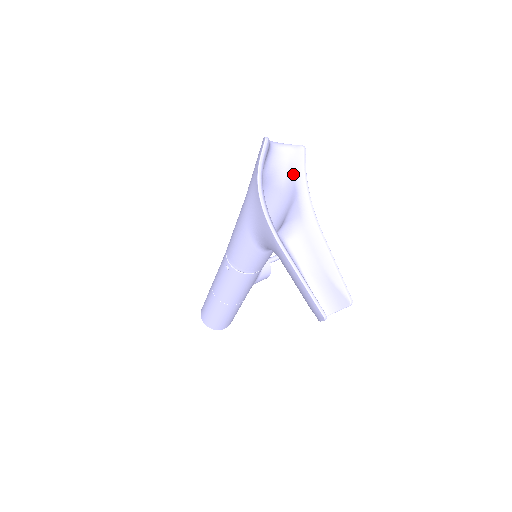
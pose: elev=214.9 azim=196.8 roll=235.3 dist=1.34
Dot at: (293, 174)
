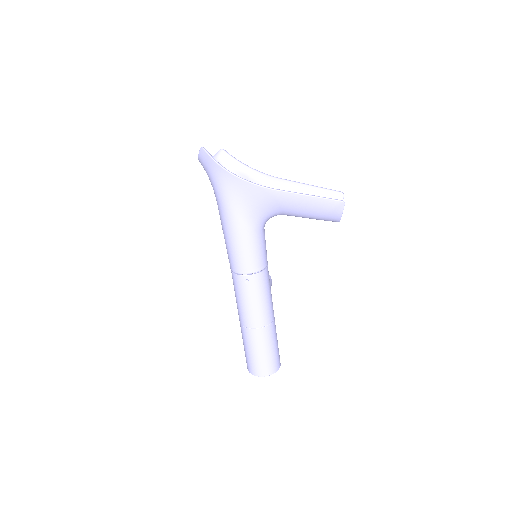
Dot at: (232, 168)
